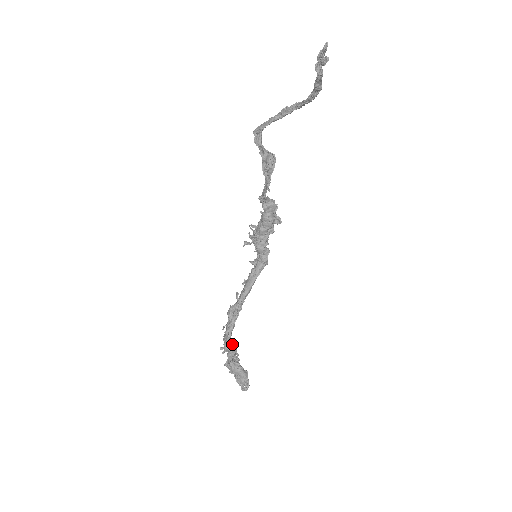
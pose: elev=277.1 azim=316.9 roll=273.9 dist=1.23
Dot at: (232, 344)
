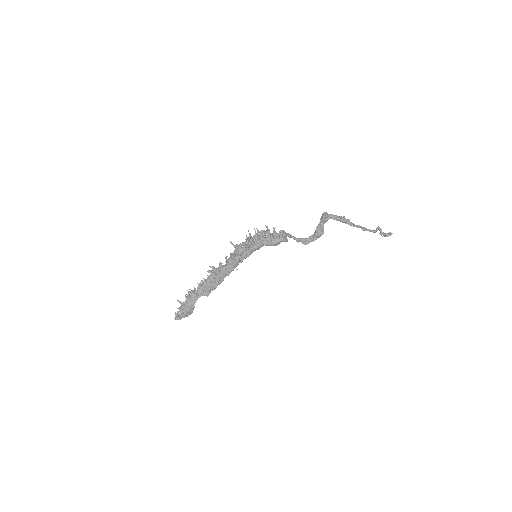
Dot at: (203, 295)
